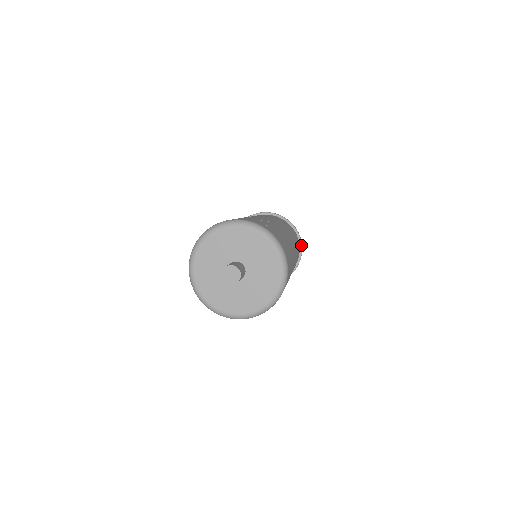
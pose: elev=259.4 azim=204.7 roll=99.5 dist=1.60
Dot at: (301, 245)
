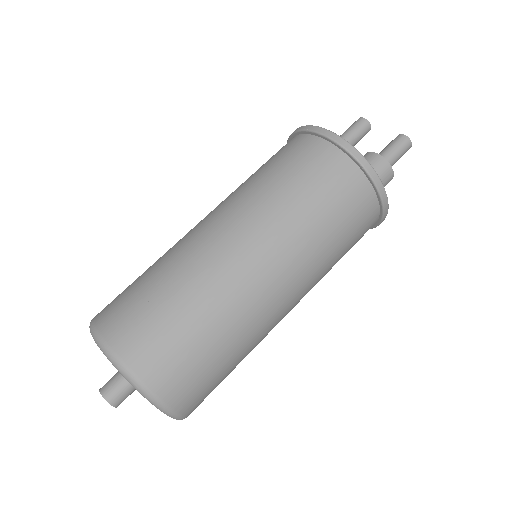
Dot at: (372, 182)
